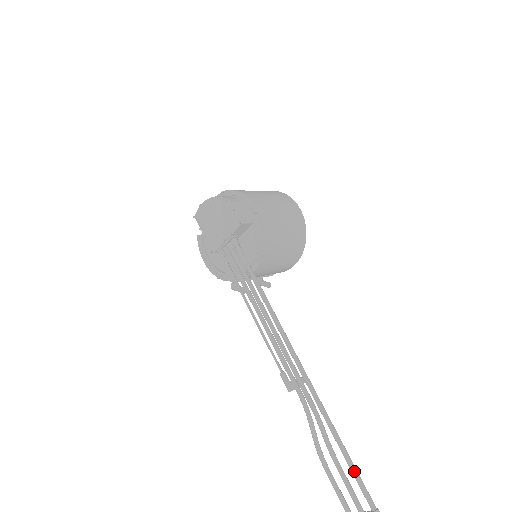
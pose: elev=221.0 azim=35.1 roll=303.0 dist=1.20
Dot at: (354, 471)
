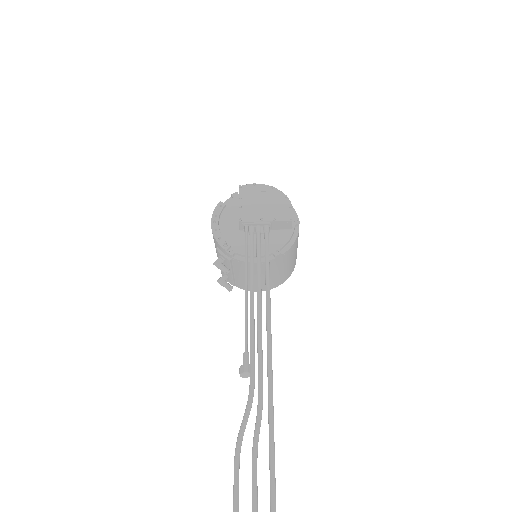
Dot at: (274, 477)
